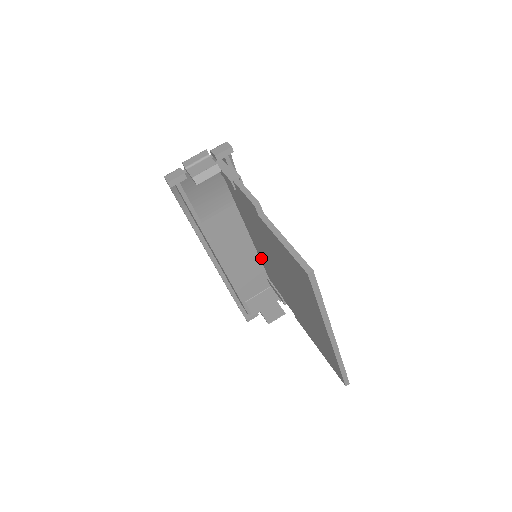
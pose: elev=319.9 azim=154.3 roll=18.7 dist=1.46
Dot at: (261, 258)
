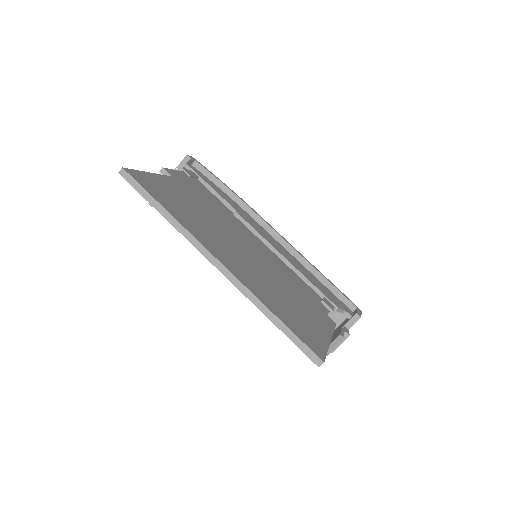
Dot at: occluded
